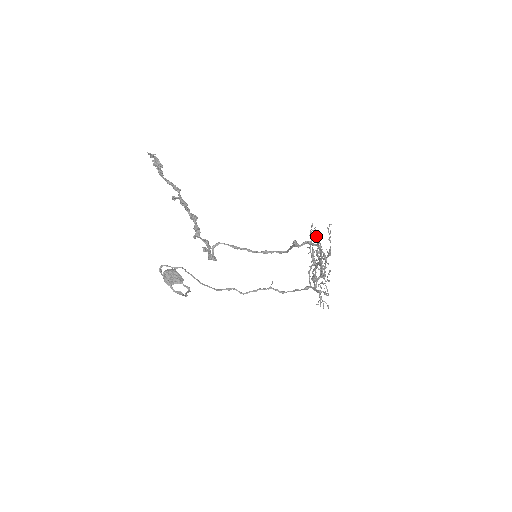
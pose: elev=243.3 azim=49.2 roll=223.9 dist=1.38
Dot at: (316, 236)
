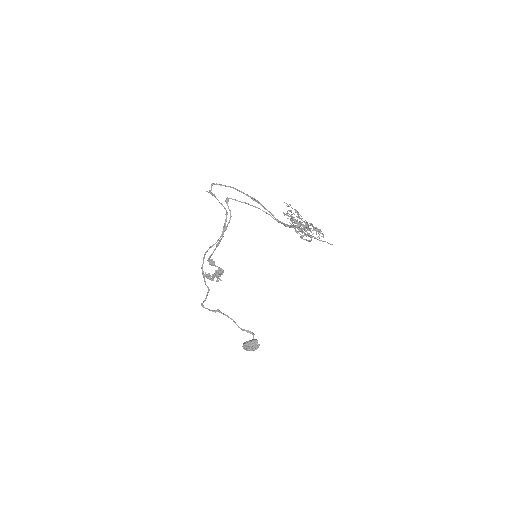
Dot at: occluded
